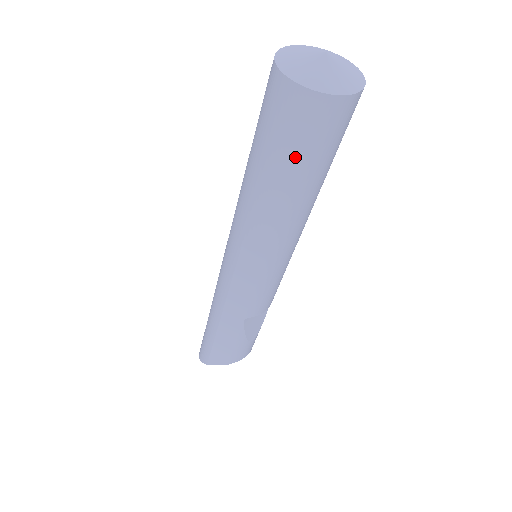
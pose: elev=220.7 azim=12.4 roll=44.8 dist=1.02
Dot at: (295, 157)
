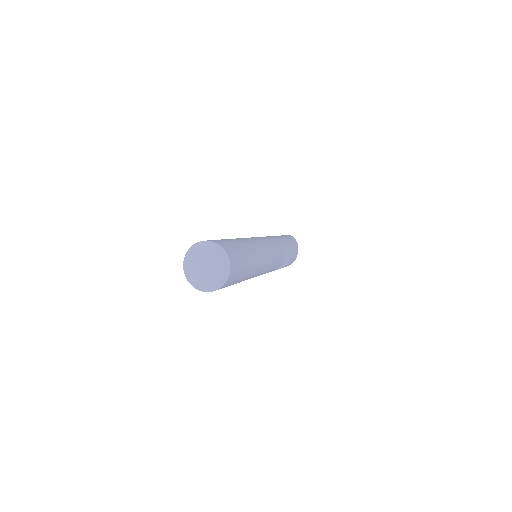
Dot at: occluded
